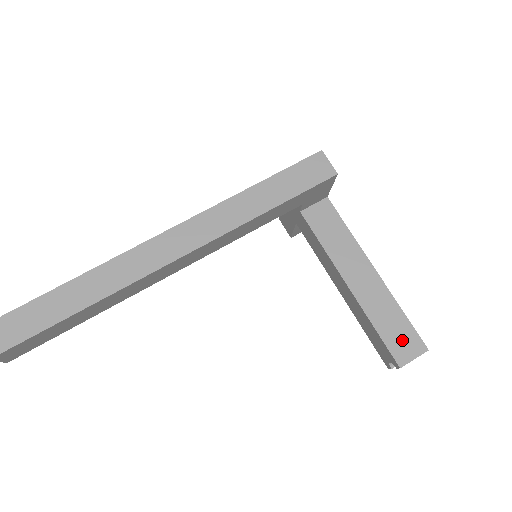
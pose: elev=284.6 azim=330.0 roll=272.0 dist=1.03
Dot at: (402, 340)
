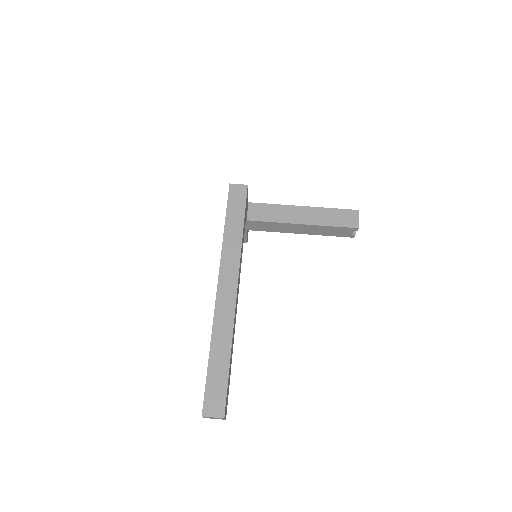
Dot at: (346, 218)
